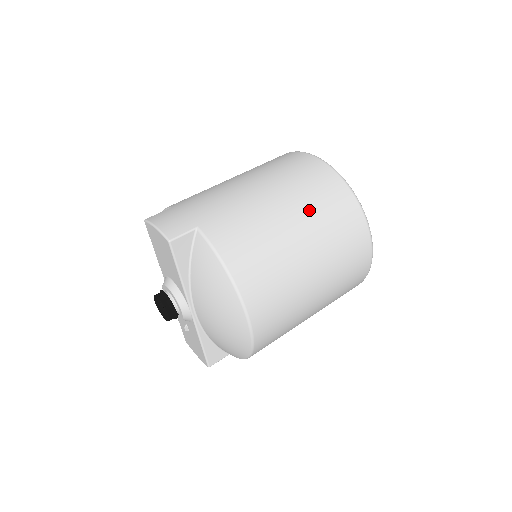
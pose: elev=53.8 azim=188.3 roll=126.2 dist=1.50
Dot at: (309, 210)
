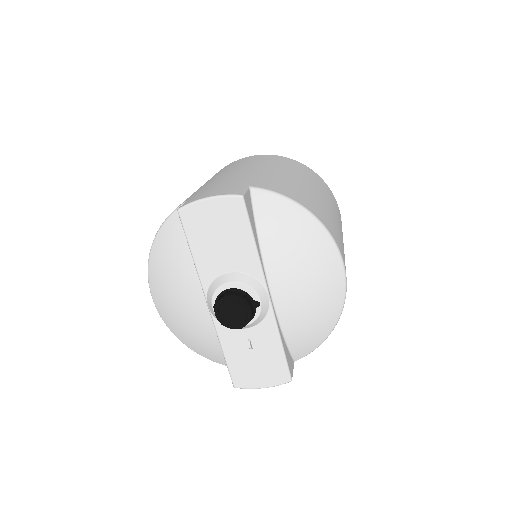
Dot at: (300, 174)
